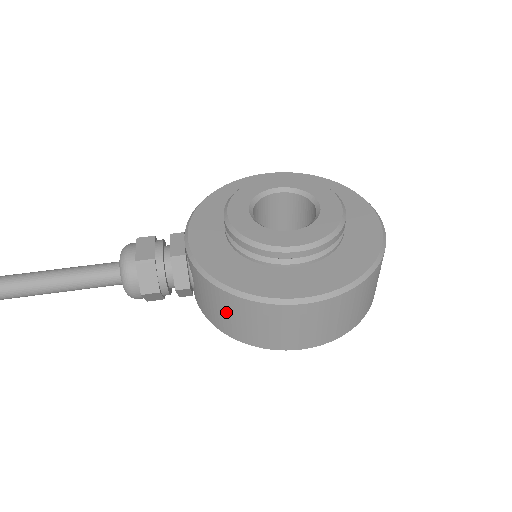
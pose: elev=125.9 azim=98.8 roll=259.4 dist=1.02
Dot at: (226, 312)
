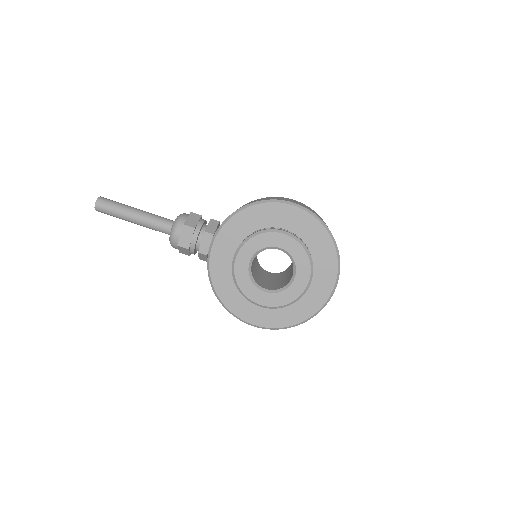
Dot at: occluded
